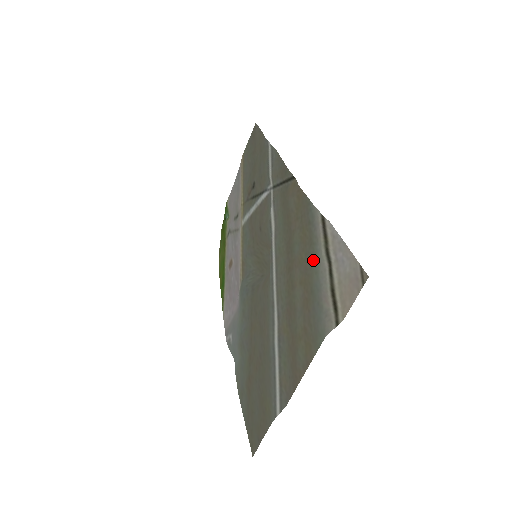
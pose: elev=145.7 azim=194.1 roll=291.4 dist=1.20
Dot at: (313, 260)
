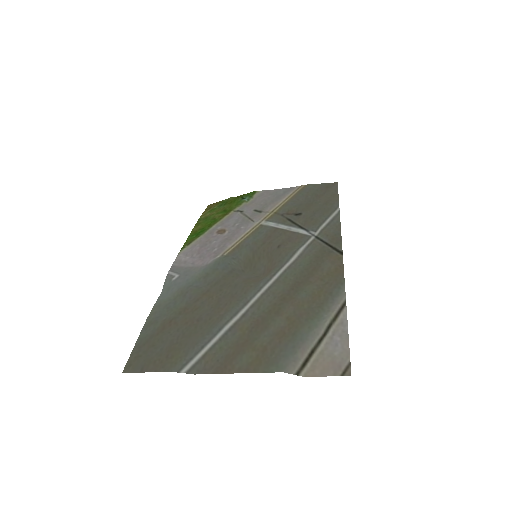
Dot at: (313, 318)
